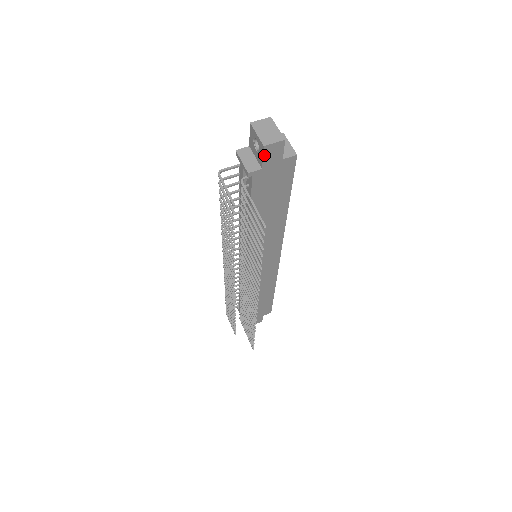
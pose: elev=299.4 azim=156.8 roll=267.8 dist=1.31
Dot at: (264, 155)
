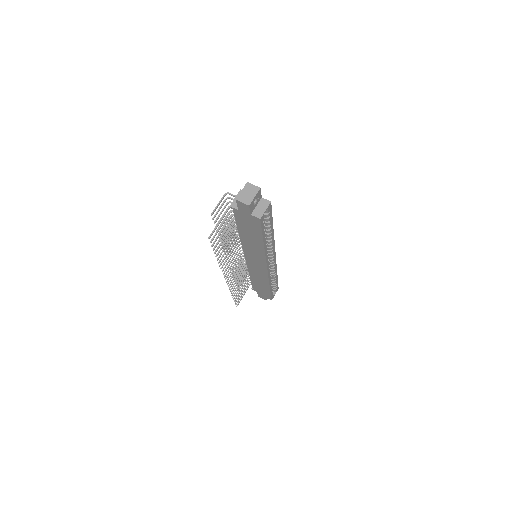
Dot at: (238, 204)
